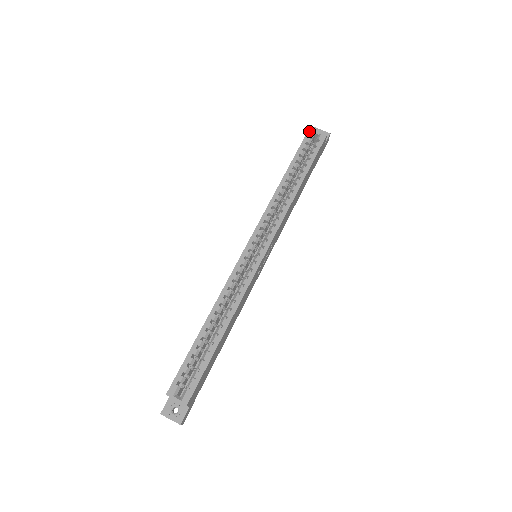
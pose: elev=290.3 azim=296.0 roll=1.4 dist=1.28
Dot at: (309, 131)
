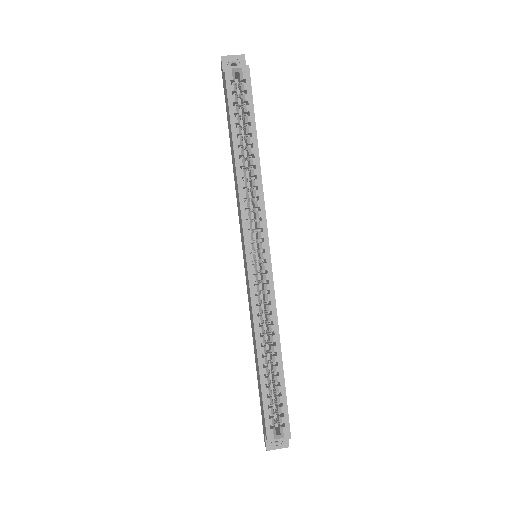
Dot at: (226, 74)
